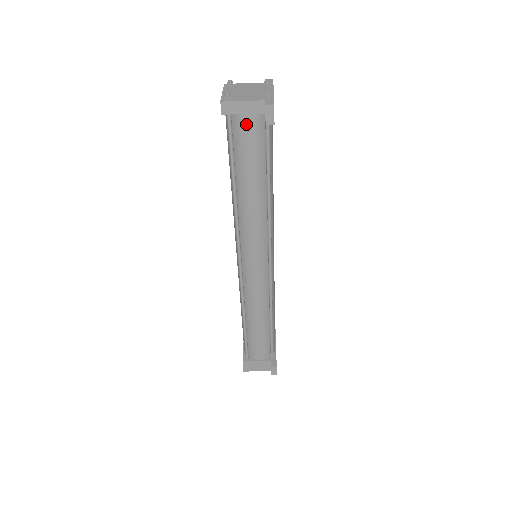
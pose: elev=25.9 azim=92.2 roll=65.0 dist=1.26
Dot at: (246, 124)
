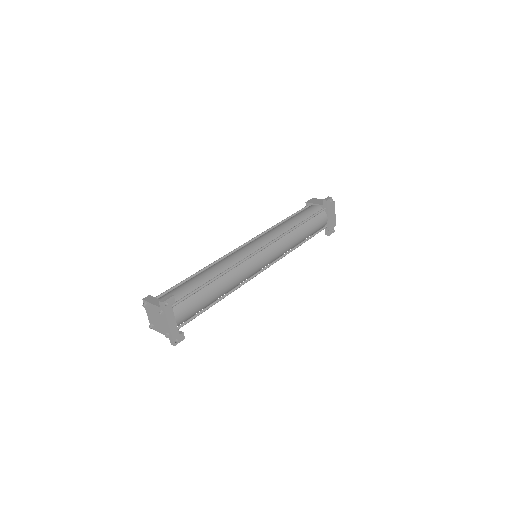
Dot at: occluded
